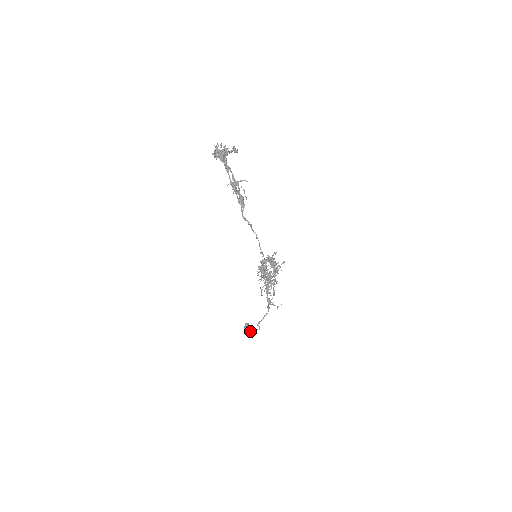
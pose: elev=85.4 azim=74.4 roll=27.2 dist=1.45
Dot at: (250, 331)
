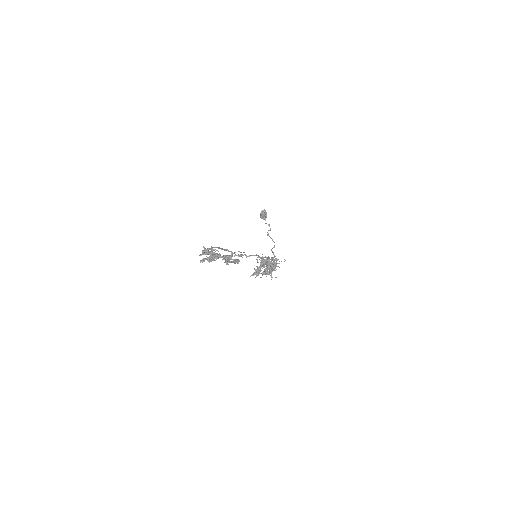
Dot at: (265, 219)
